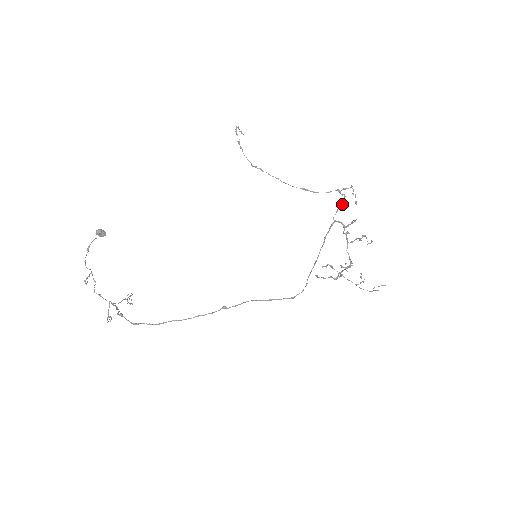
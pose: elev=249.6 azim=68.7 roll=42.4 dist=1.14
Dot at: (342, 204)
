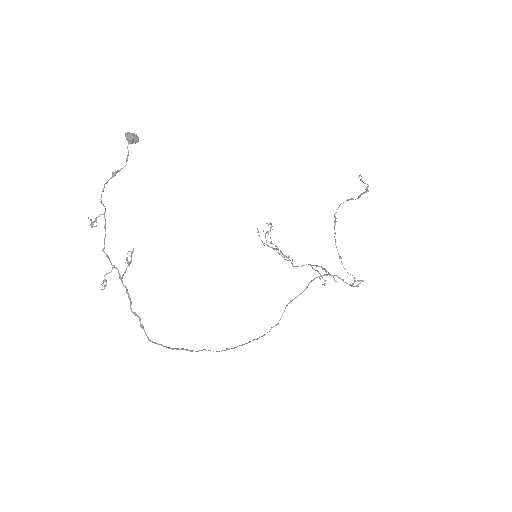
Dot at: (345, 282)
